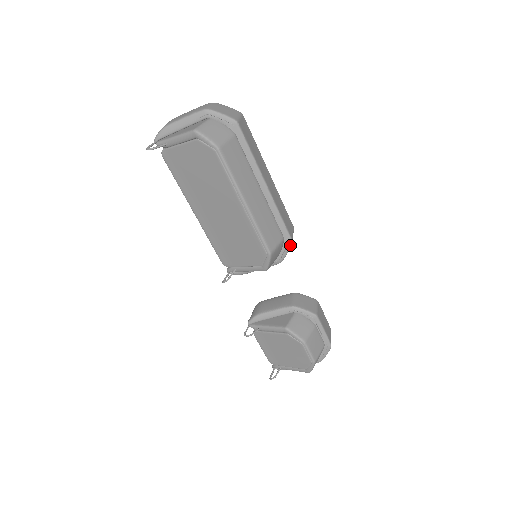
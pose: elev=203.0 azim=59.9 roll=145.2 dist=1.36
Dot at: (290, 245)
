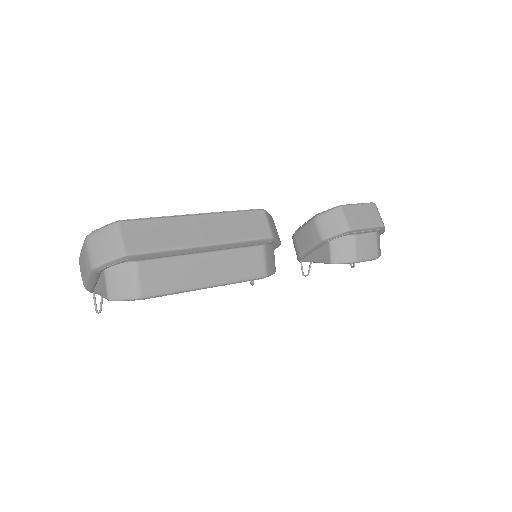
Dot at: (274, 239)
